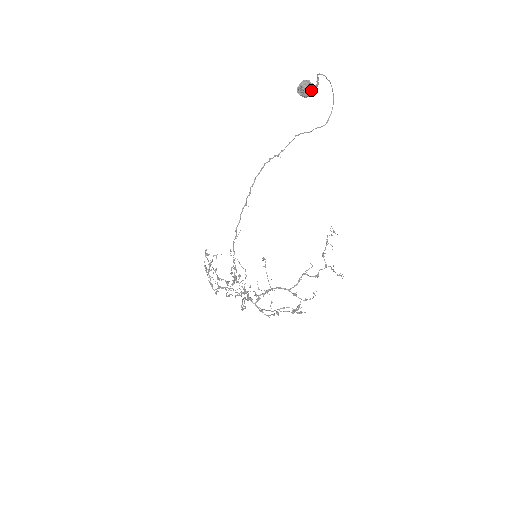
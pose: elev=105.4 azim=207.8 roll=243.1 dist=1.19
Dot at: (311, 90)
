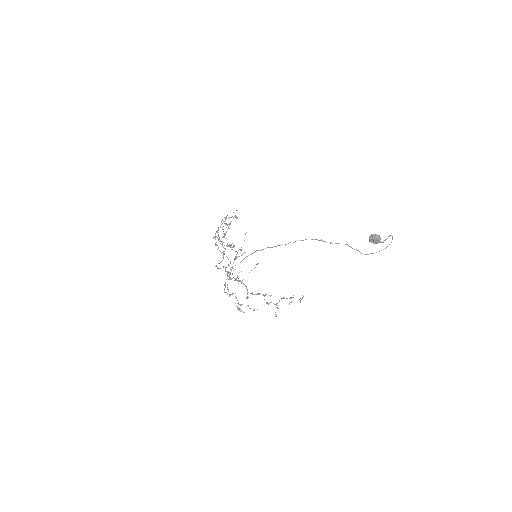
Dot at: (376, 243)
